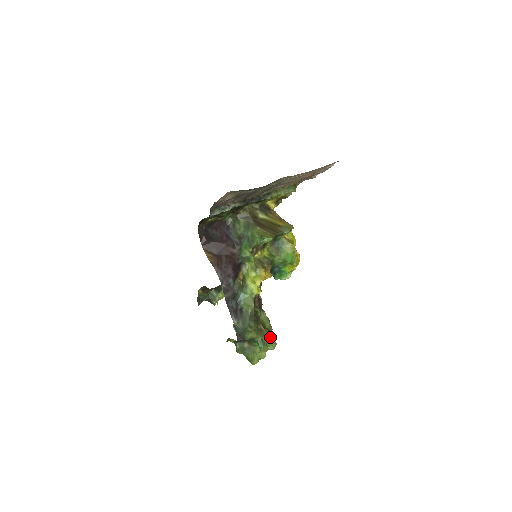
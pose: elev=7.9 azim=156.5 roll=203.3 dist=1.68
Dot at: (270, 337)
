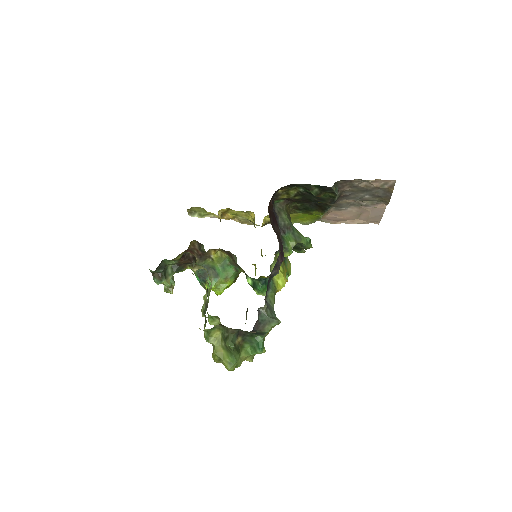
Dot at: occluded
